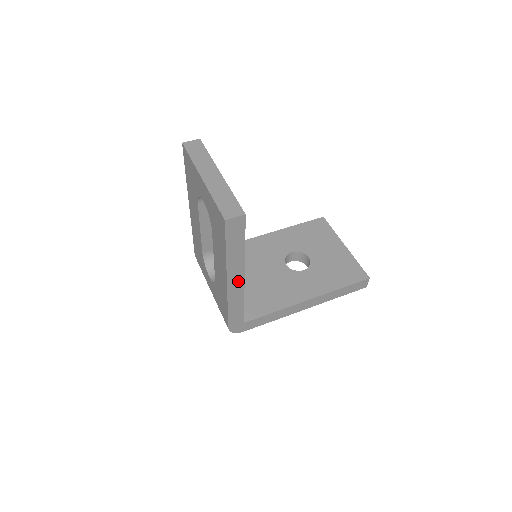
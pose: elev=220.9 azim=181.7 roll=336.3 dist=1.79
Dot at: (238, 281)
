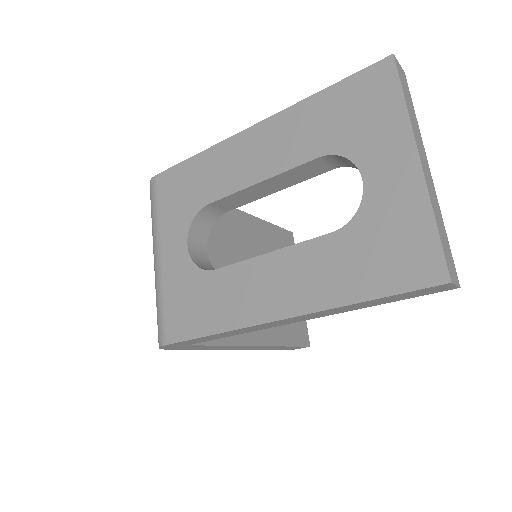
Dot at: (287, 322)
